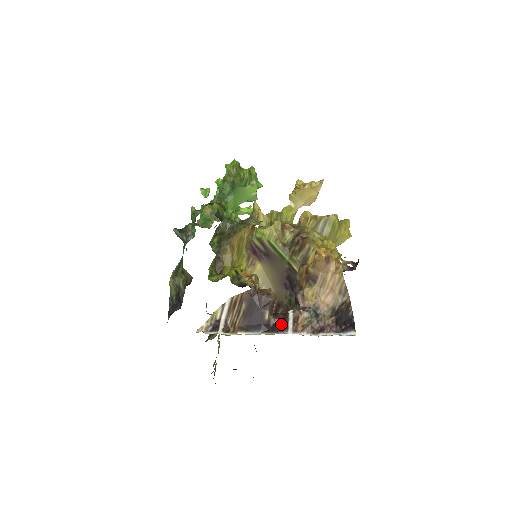
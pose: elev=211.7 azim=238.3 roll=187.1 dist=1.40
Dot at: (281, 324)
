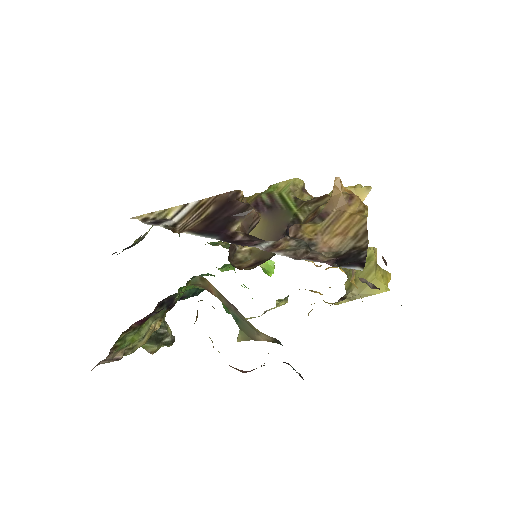
Dot at: (250, 241)
